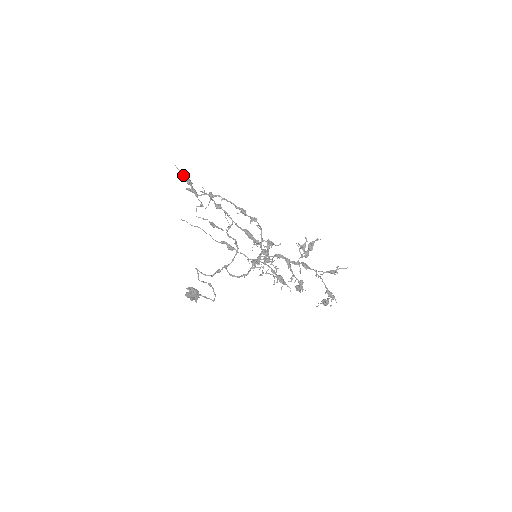
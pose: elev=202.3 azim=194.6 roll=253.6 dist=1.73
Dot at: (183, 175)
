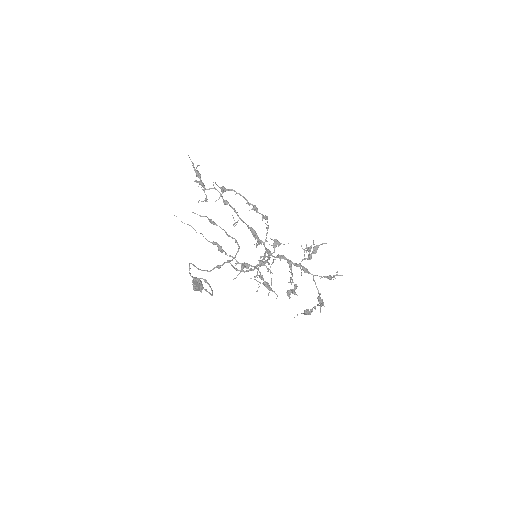
Dot at: occluded
